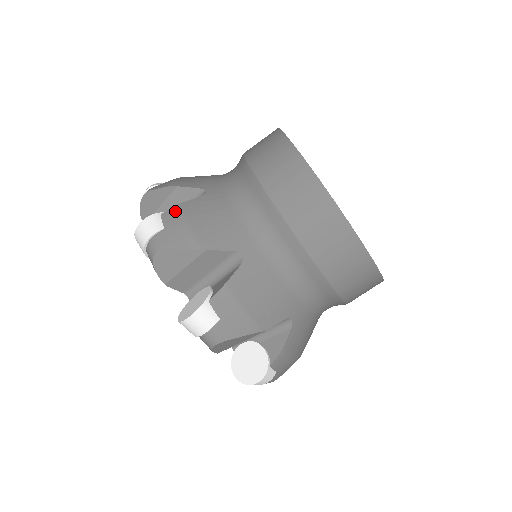
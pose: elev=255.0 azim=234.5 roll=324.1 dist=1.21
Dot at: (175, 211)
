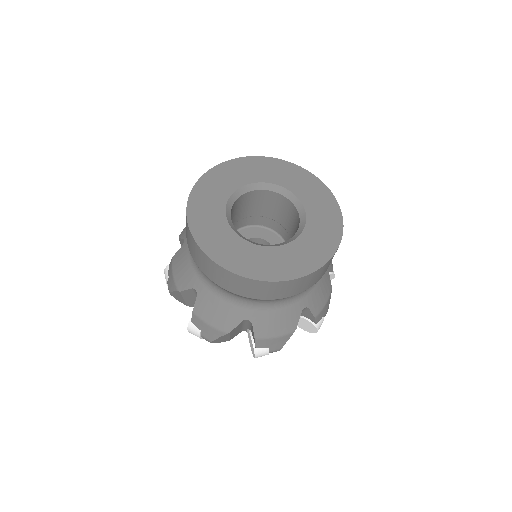
Dot at: (195, 318)
